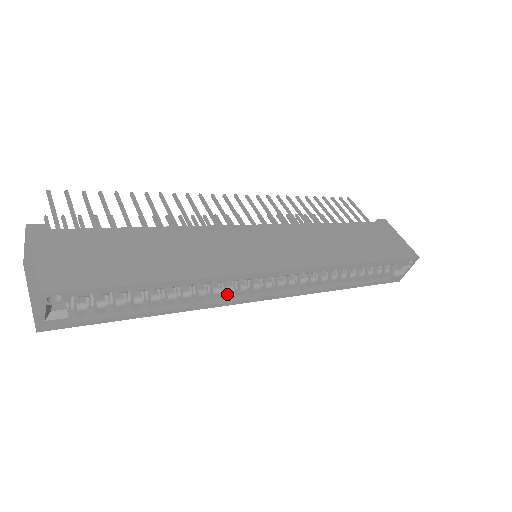
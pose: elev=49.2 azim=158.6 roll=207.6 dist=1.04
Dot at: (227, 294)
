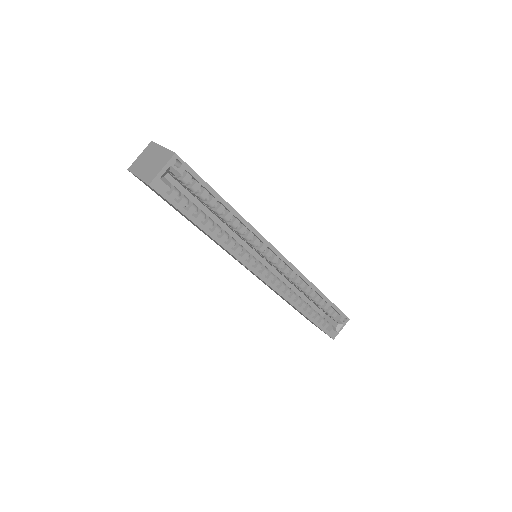
Dot at: (245, 255)
